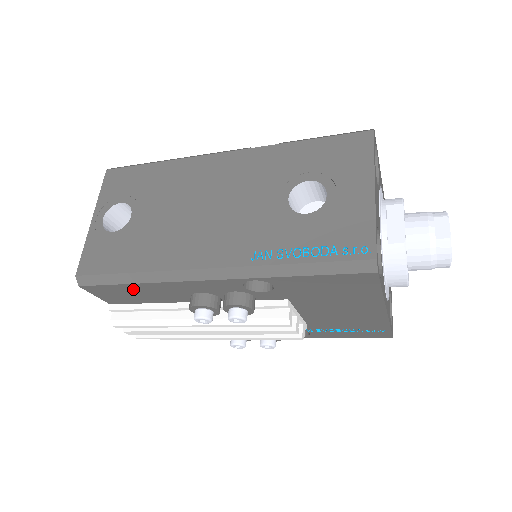
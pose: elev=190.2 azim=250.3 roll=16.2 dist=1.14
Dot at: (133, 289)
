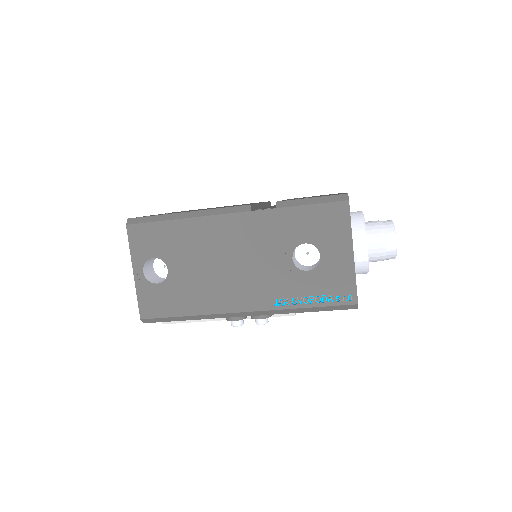
Dot at: occluded
